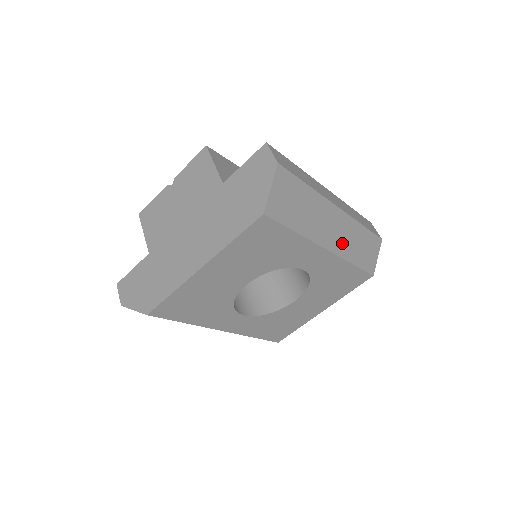
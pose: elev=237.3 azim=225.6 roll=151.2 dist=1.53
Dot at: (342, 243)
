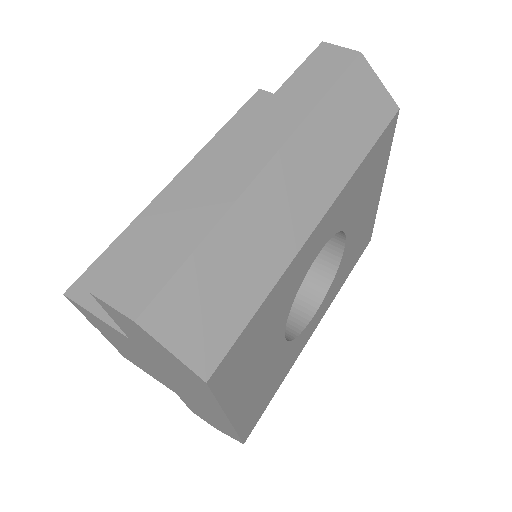
Dot at: (323, 177)
